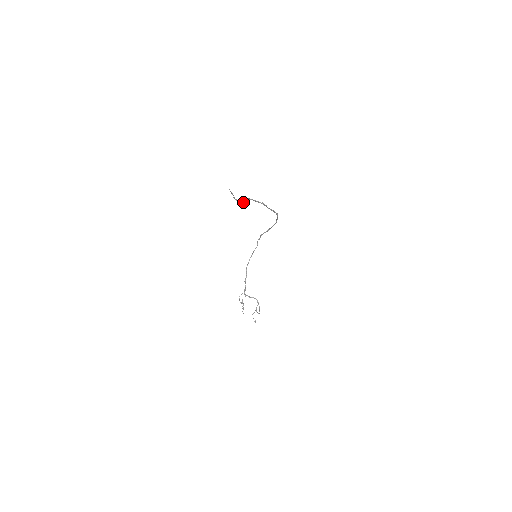
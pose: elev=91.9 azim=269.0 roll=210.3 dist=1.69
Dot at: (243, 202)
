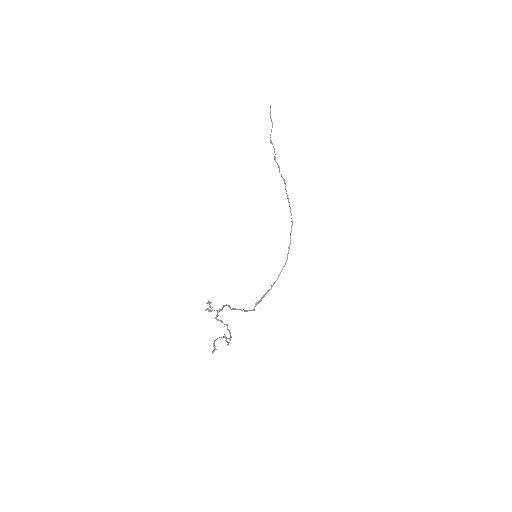
Dot at: (272, 143)
